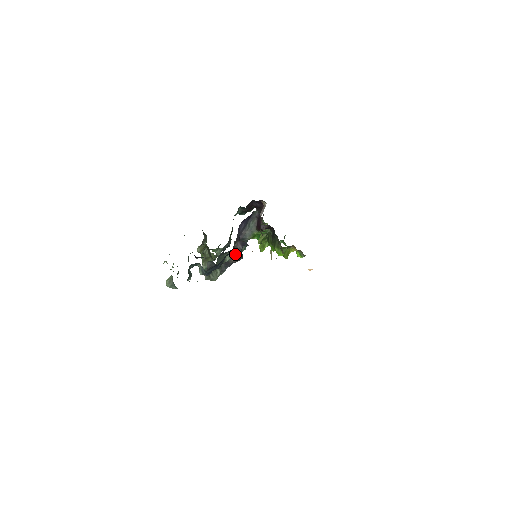
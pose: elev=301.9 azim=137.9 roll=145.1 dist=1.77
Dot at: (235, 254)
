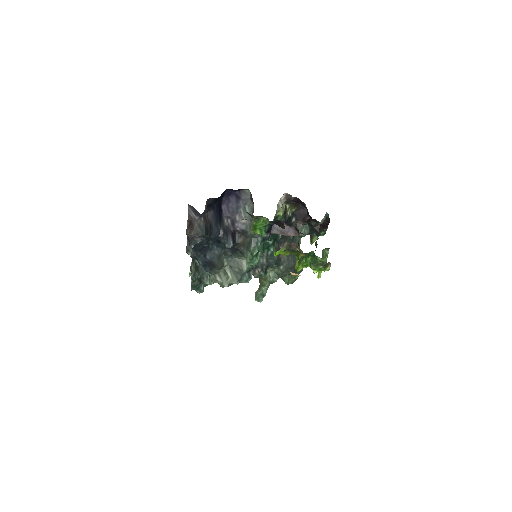
Dot at: (190, 224)
